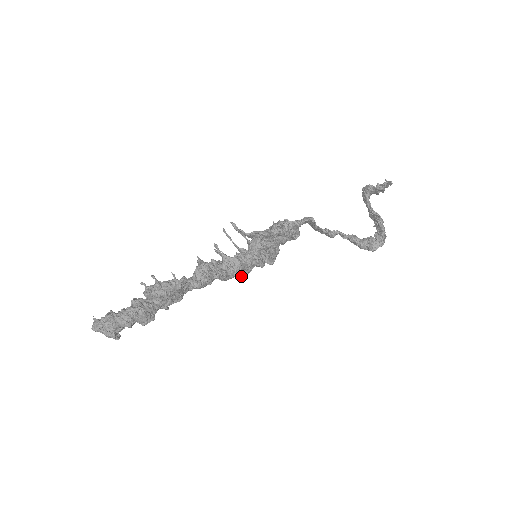
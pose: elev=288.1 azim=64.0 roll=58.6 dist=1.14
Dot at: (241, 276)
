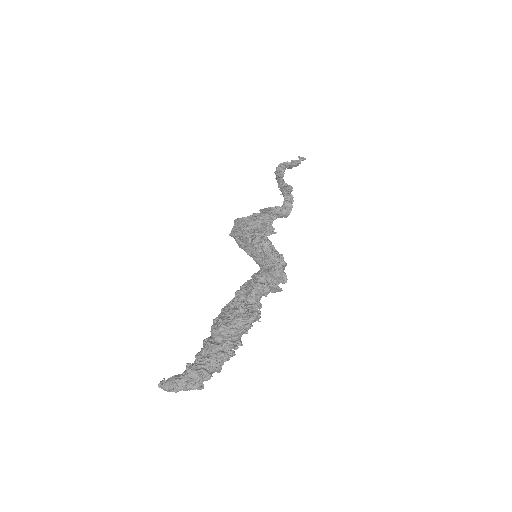
Dot at: occluded
